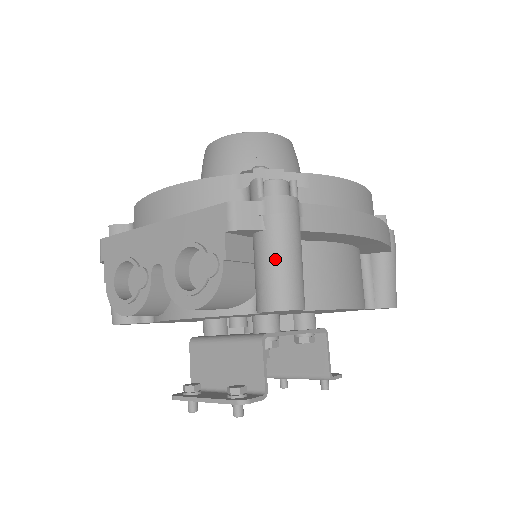
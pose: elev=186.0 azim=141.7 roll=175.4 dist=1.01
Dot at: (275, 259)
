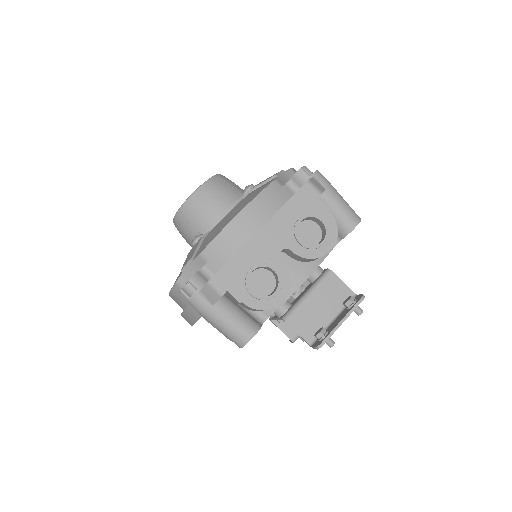
Dot at: (340, 200)
